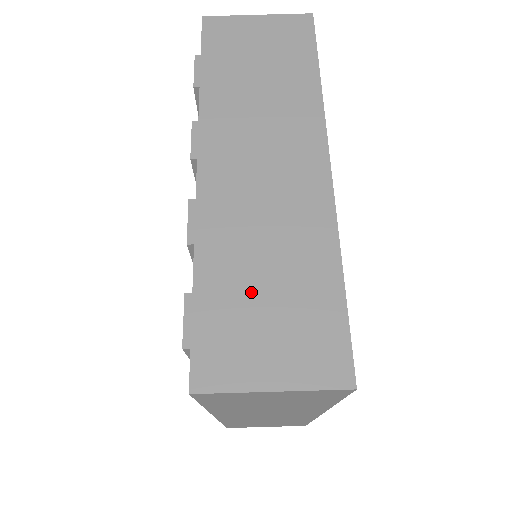
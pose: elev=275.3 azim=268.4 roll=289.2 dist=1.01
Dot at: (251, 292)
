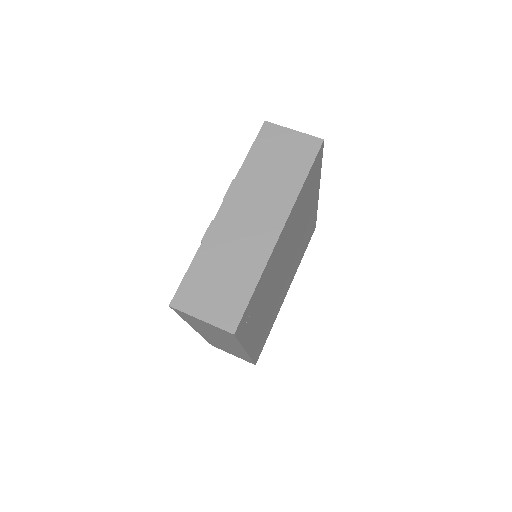
Dot at: occluded
